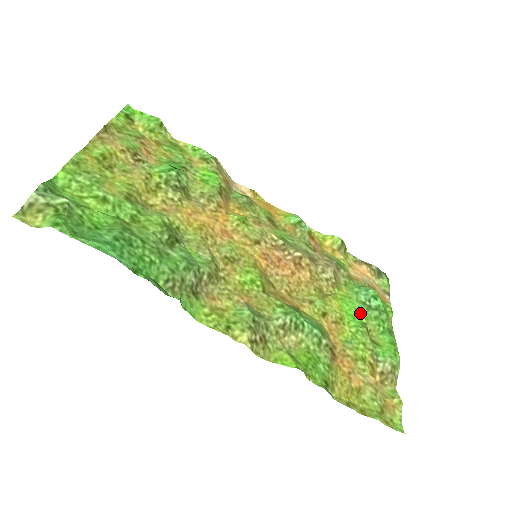
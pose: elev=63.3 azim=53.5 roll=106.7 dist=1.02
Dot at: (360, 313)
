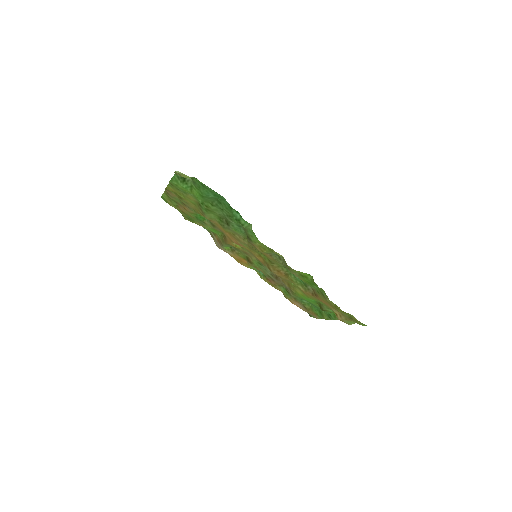
Dot at: (311, 302)
